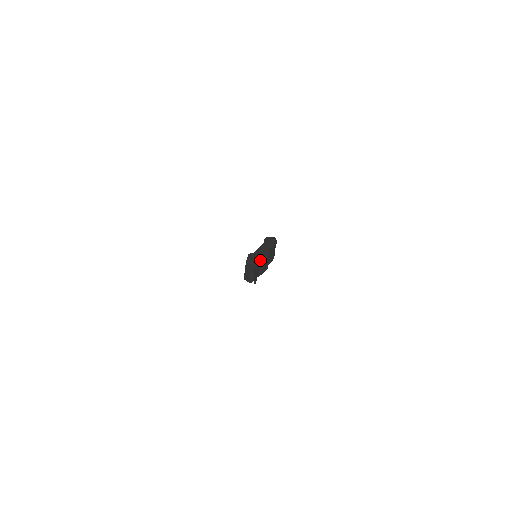
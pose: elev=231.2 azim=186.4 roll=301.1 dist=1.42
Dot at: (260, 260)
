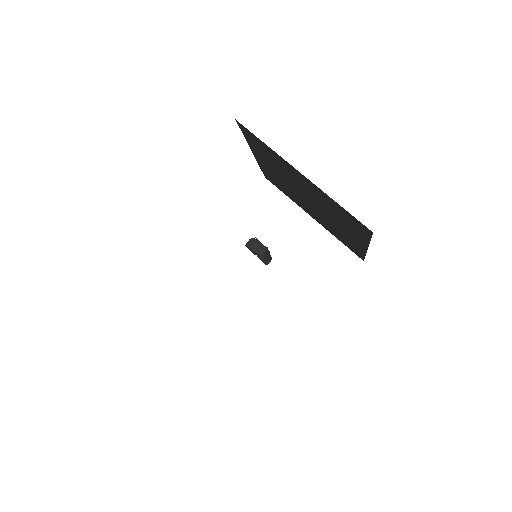
Dot at: occluded
